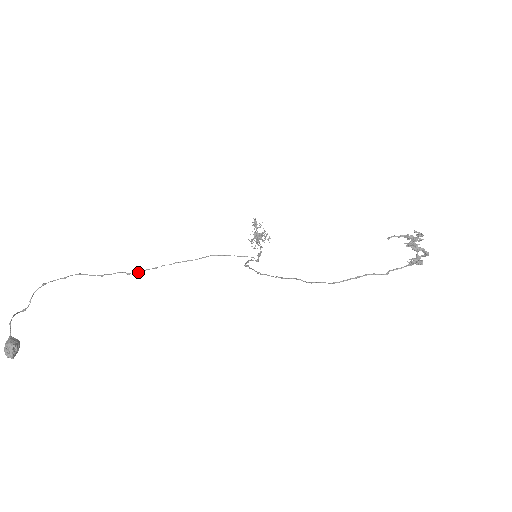
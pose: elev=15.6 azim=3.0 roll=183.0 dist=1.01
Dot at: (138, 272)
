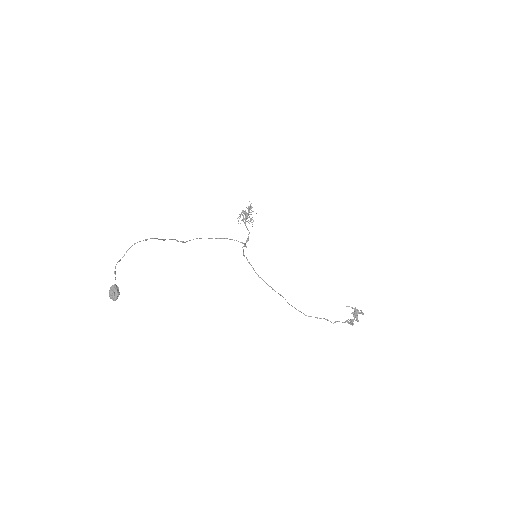
Dot at: (184, 242)
